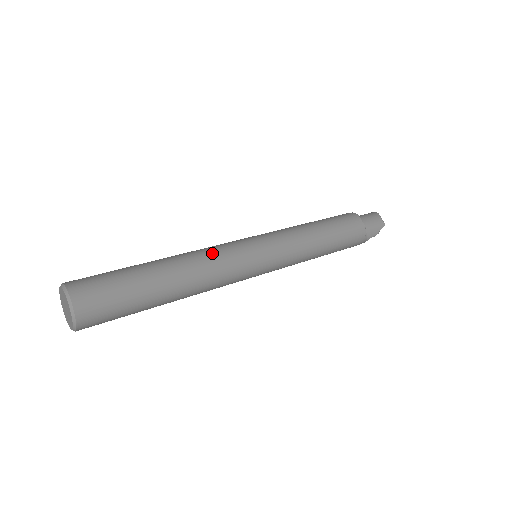
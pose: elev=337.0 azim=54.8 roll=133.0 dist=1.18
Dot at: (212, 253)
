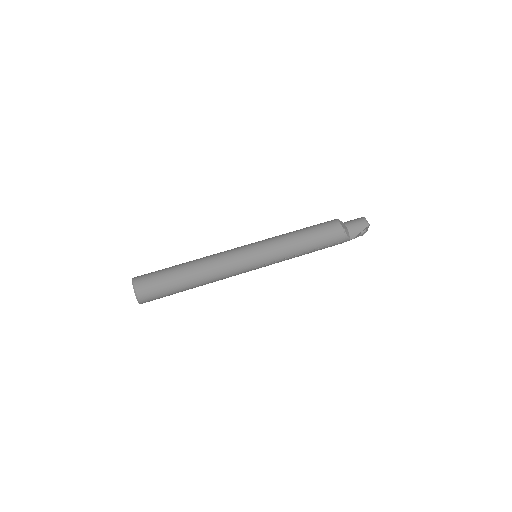
Dot at: (219, 255)
